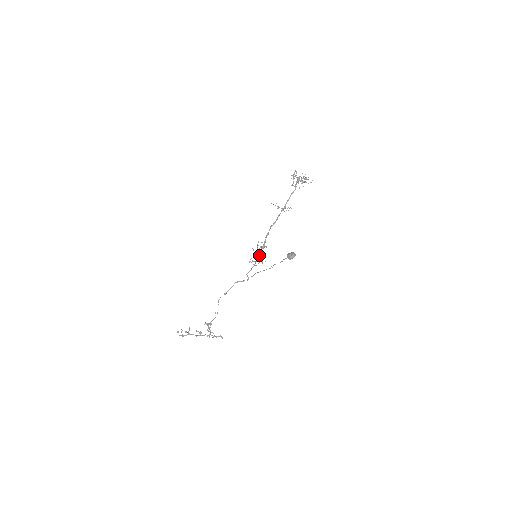
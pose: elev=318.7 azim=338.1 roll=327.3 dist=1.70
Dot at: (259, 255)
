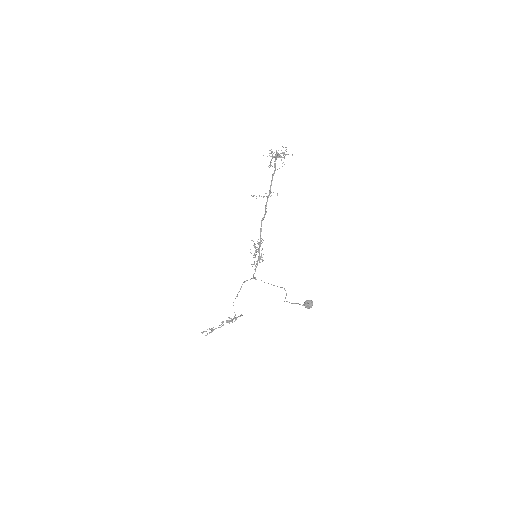
Dot at: occluded
